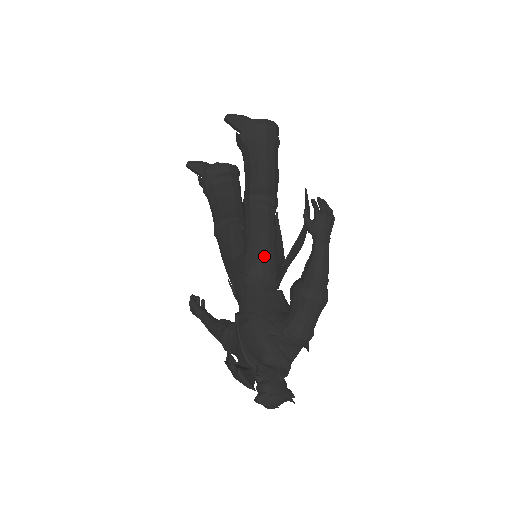
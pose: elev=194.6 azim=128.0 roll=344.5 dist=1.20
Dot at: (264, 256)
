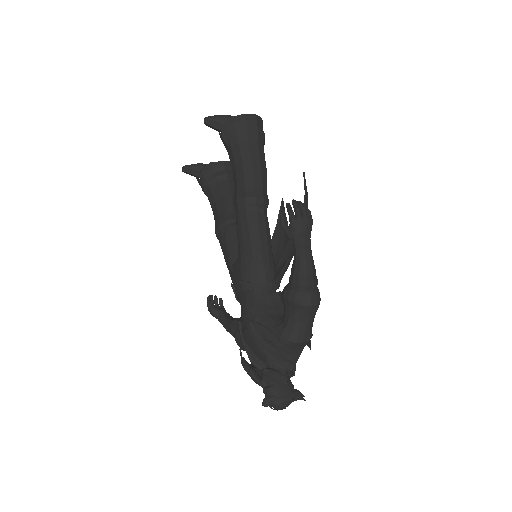
Dot at: (257, 260)
